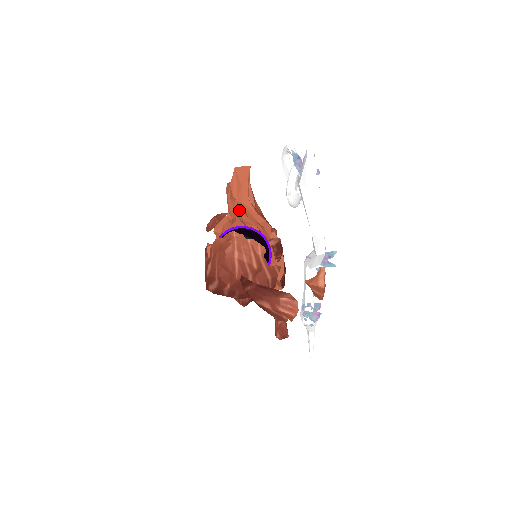
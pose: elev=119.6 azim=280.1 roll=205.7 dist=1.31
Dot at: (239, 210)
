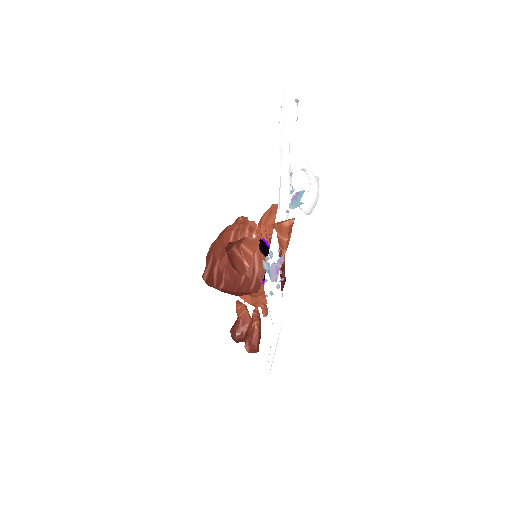
Dot at: (263, 235)
